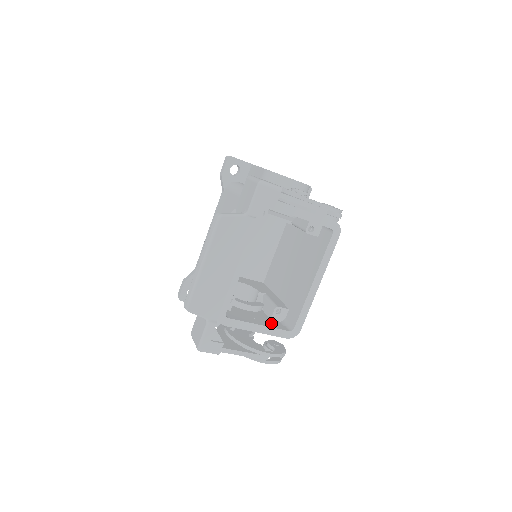
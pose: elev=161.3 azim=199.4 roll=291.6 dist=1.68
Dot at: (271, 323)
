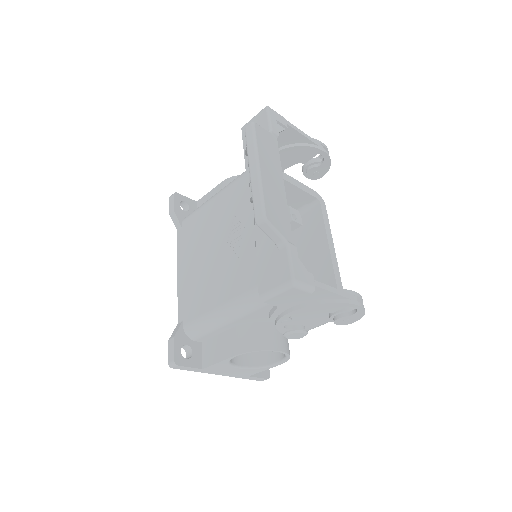
Dot at: occluded
